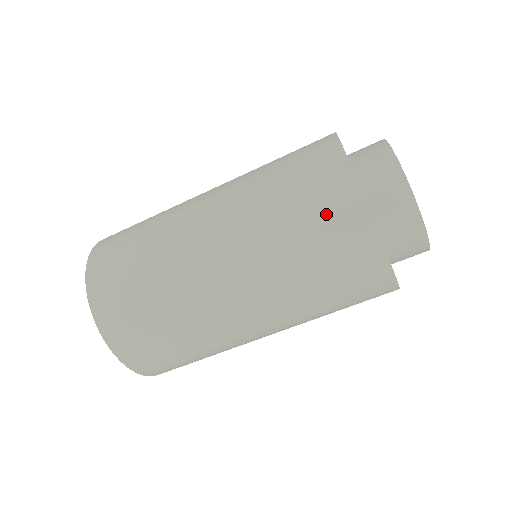
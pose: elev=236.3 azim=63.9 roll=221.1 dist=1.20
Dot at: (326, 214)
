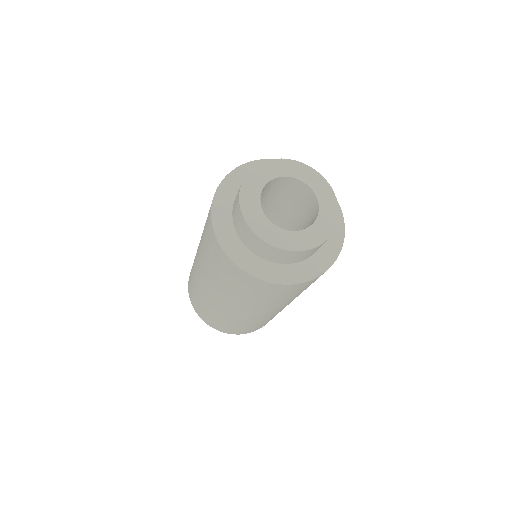
Dot at: (207, 231)
